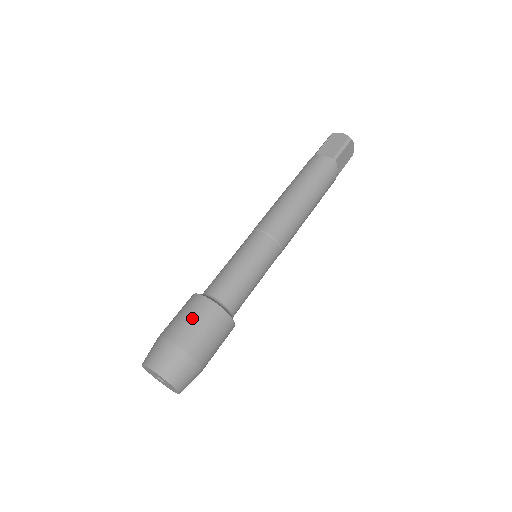
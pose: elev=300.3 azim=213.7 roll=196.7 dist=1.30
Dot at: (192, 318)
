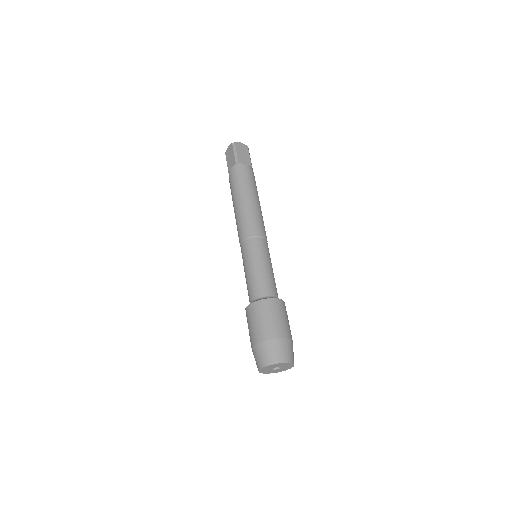
Dot at: (282, 317)
